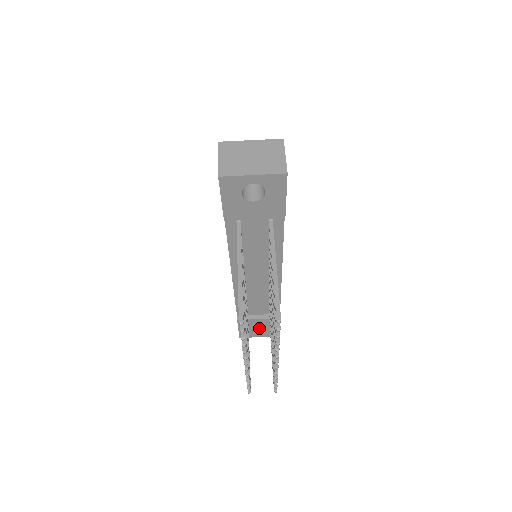
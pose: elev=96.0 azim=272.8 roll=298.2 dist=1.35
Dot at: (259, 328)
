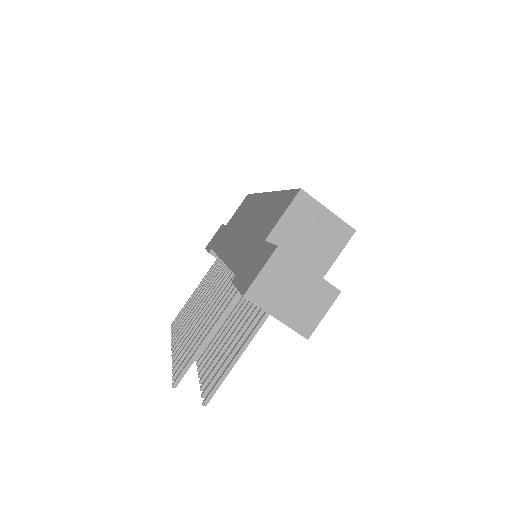
Dot at: occluded
